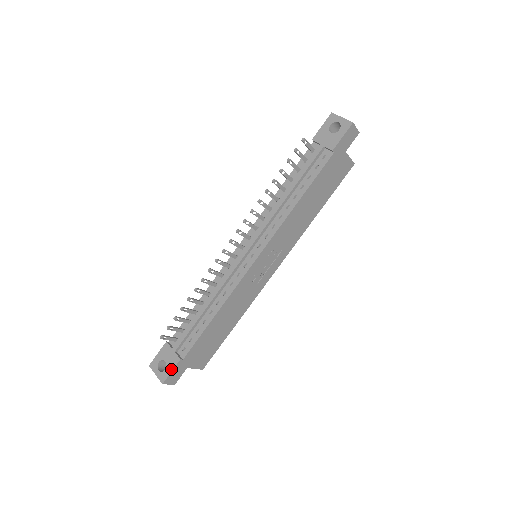
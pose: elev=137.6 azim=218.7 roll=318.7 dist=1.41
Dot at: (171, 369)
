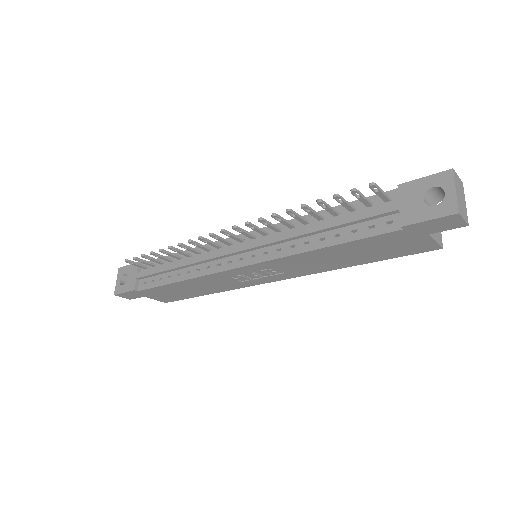
Dot at: (125, 290)
